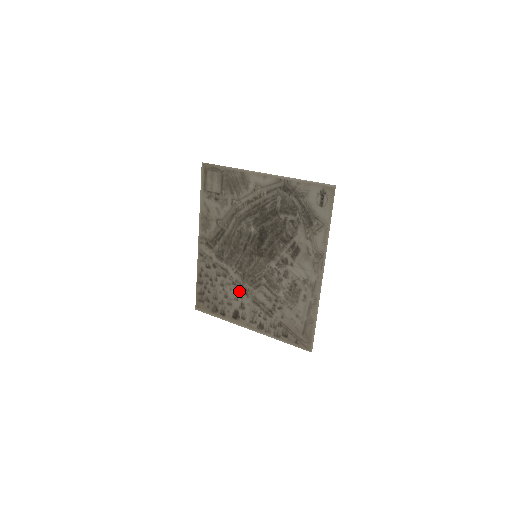
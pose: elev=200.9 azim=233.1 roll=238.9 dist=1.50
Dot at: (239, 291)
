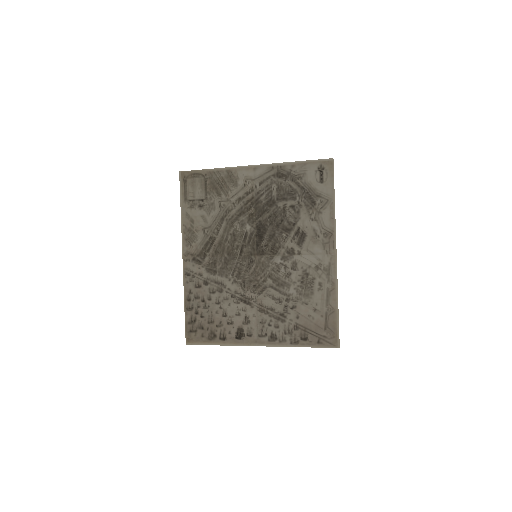
Dot at: (240, 303)
